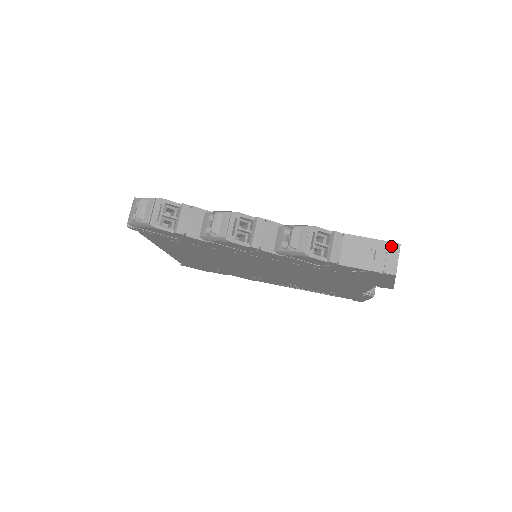
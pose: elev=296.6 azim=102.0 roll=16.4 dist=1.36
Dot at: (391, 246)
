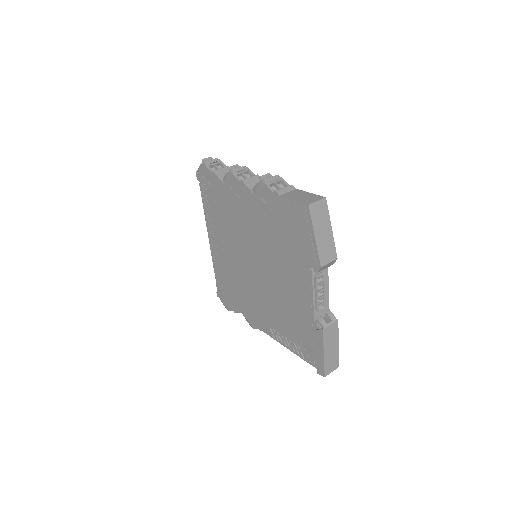
Dot at: (319, 197)
